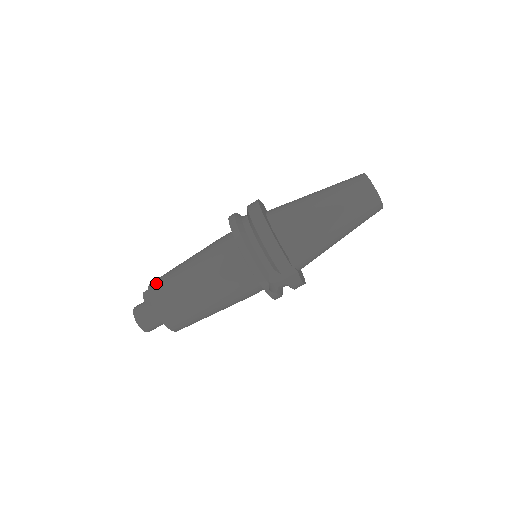
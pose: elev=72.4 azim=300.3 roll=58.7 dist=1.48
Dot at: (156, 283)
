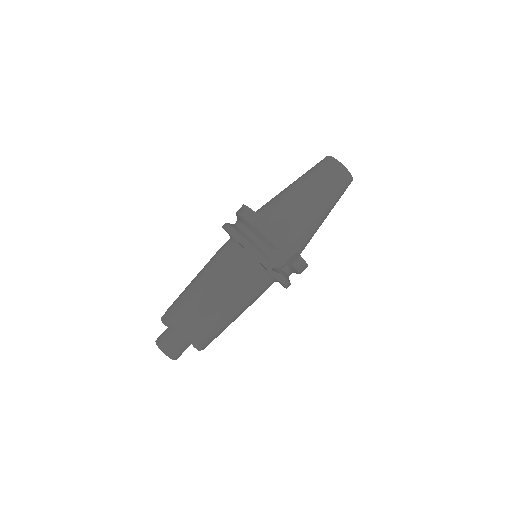
Dot at: (171, 305)
